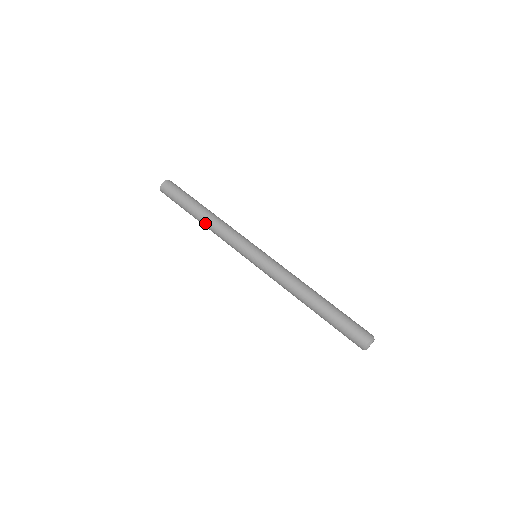
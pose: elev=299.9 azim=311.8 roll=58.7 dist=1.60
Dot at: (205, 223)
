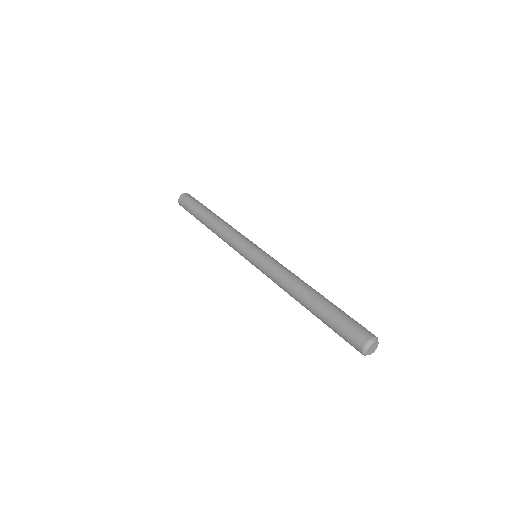
Dot at: (211, 226)
